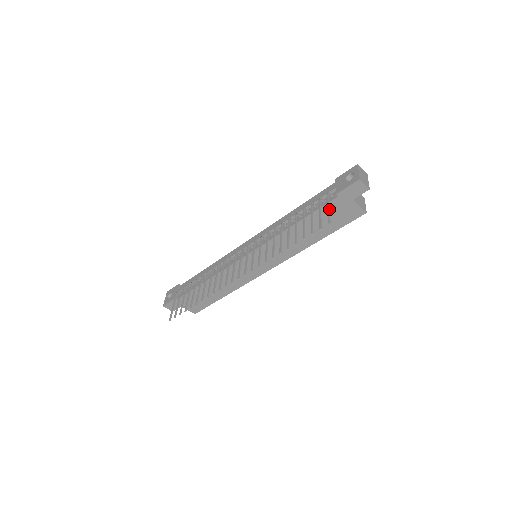
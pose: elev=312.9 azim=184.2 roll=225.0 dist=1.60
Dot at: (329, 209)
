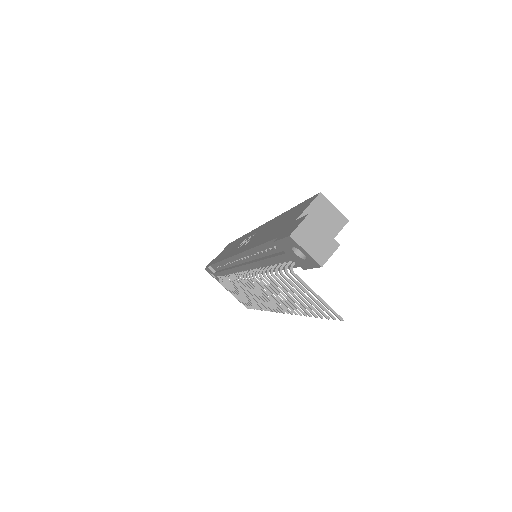
Dot at: (319, 299)
